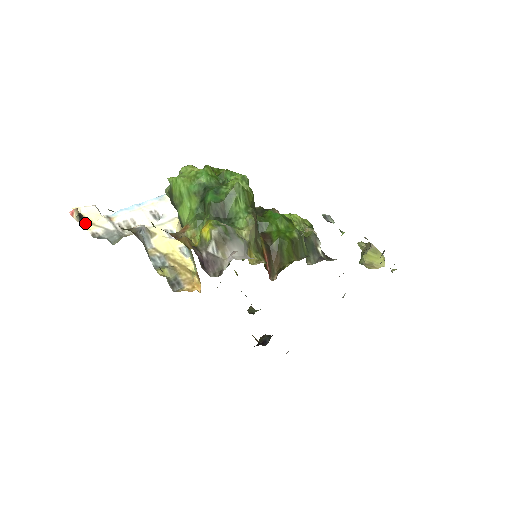
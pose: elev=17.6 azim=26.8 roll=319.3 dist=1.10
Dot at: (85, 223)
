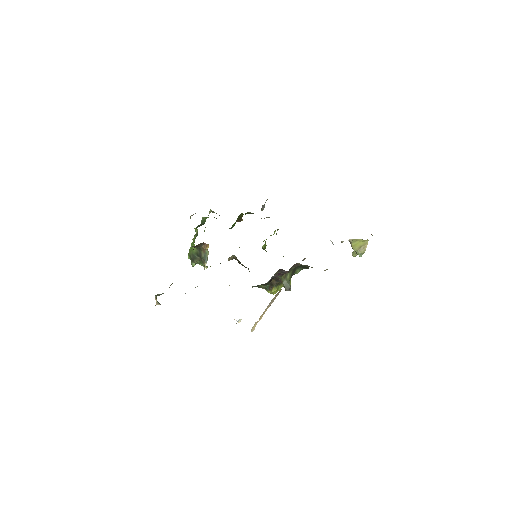
Dot at: occluded
